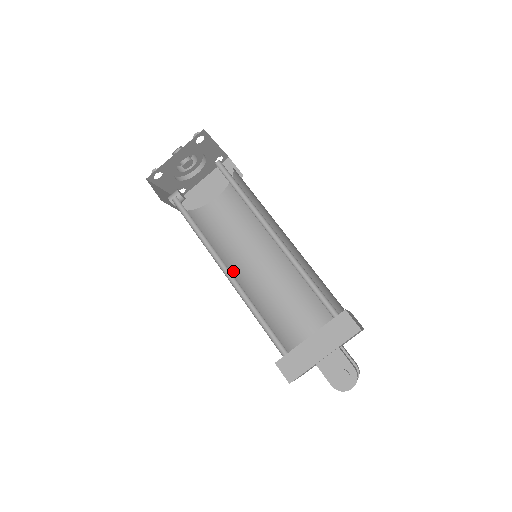
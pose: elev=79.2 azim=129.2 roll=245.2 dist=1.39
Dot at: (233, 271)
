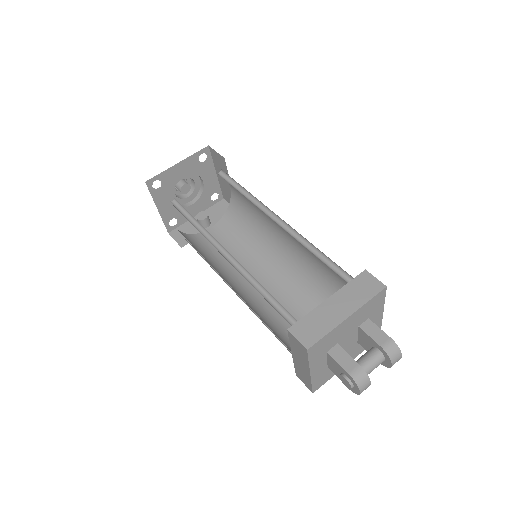
Dot at: (270, 261)
